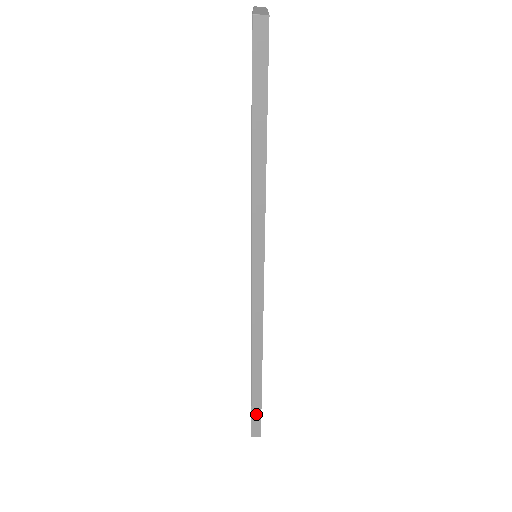
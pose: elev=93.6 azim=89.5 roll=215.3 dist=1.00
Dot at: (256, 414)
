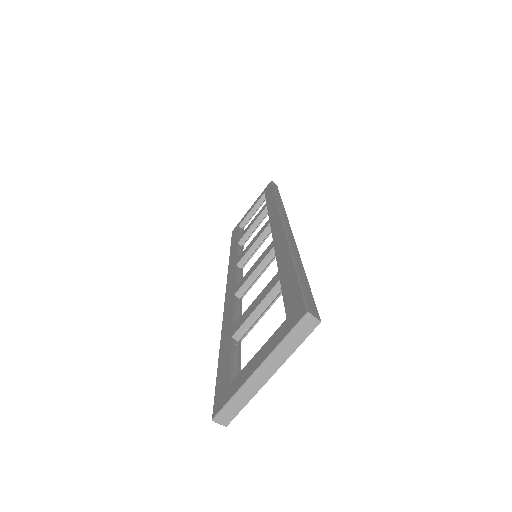
Dot at: occluded
